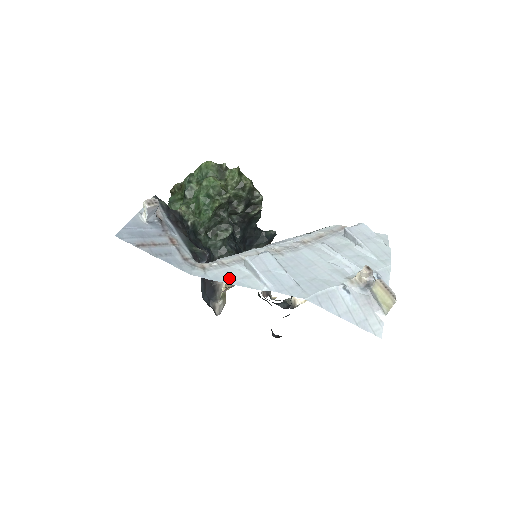
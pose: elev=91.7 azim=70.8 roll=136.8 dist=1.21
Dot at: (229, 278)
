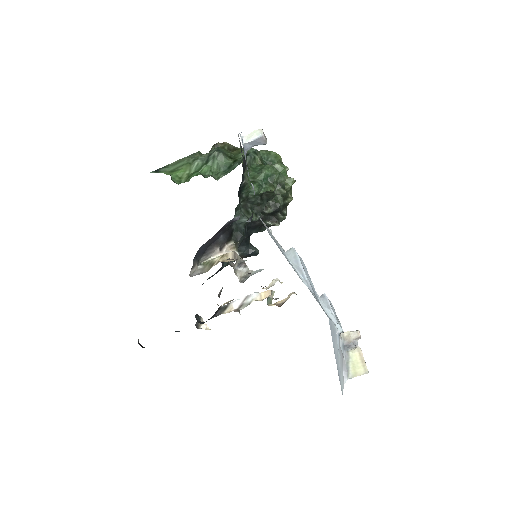
Dot at: occluded
